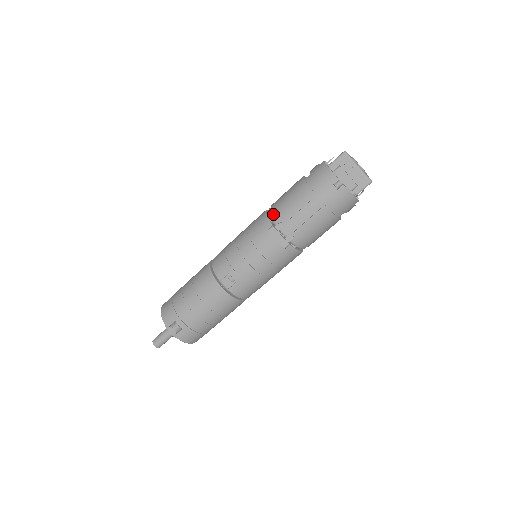
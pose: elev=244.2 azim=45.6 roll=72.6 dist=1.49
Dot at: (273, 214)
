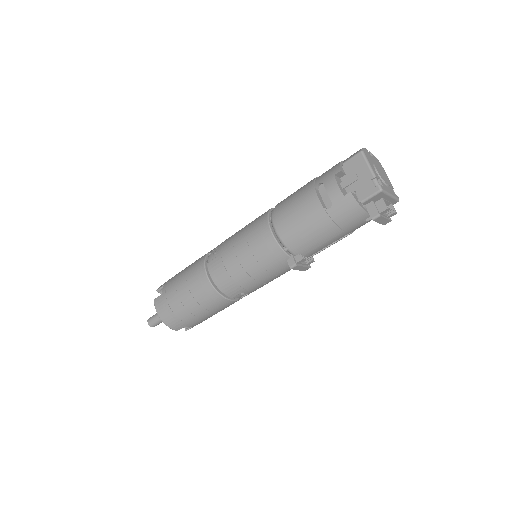
Dot at: (289, 246)
